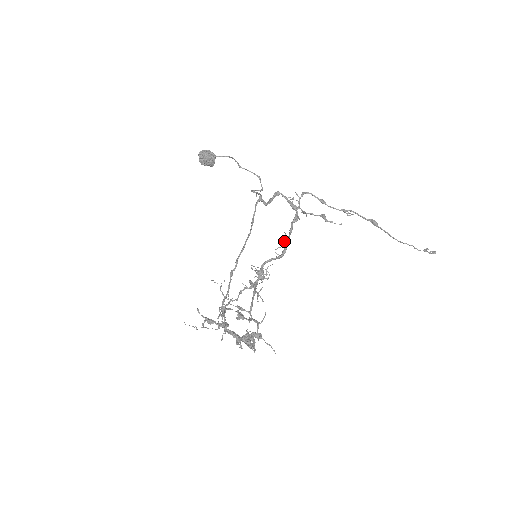
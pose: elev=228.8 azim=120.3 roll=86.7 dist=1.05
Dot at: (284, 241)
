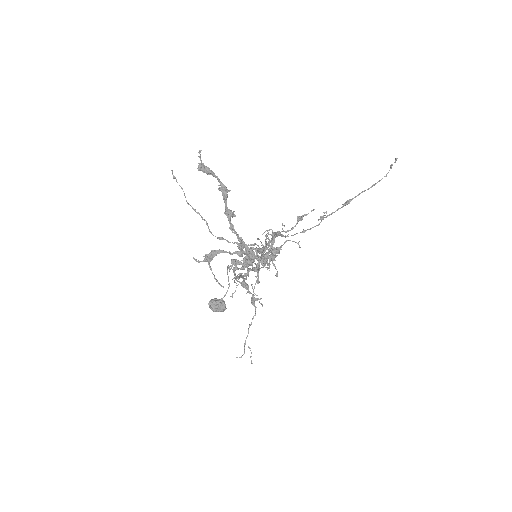
Dot at: occluded
